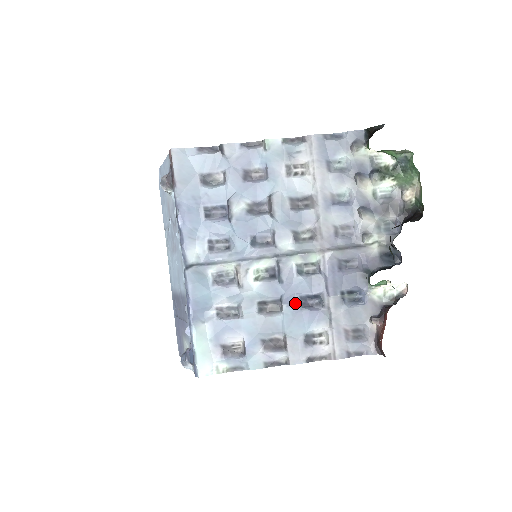
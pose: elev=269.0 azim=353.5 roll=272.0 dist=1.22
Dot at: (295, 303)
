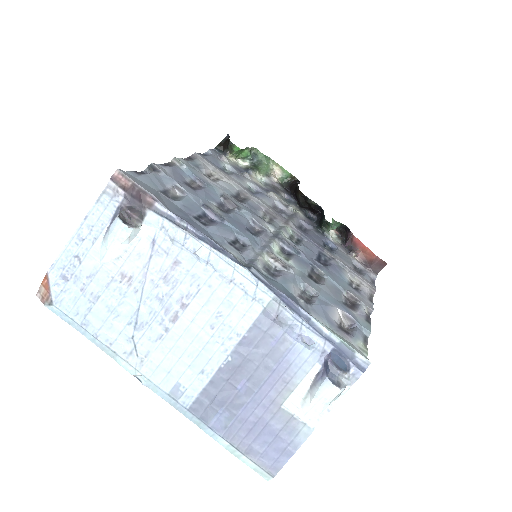
Dot at: (320, 265)
